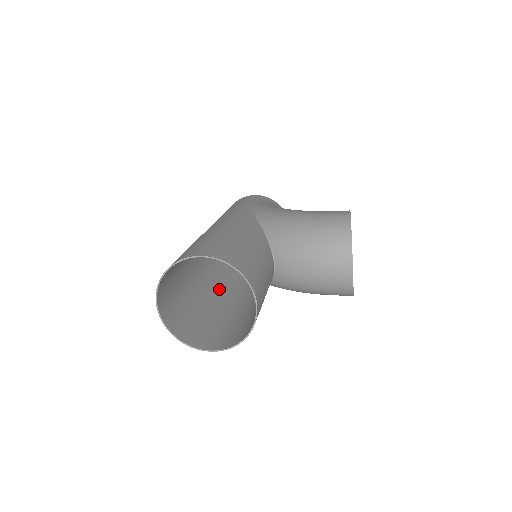
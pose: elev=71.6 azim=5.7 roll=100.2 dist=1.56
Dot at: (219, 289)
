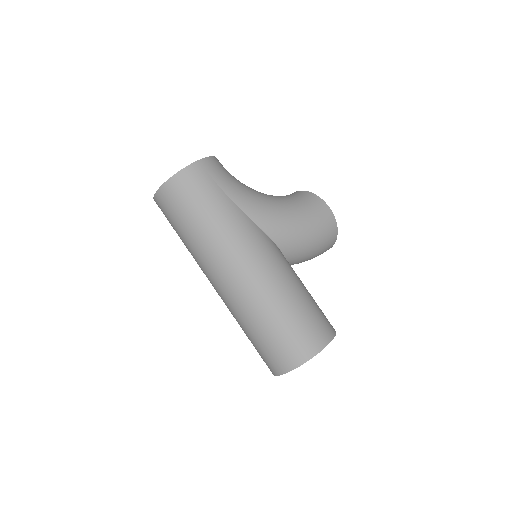
Dot at: occluded
